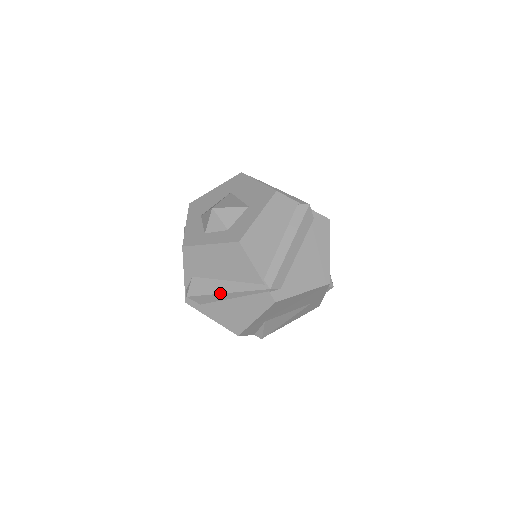
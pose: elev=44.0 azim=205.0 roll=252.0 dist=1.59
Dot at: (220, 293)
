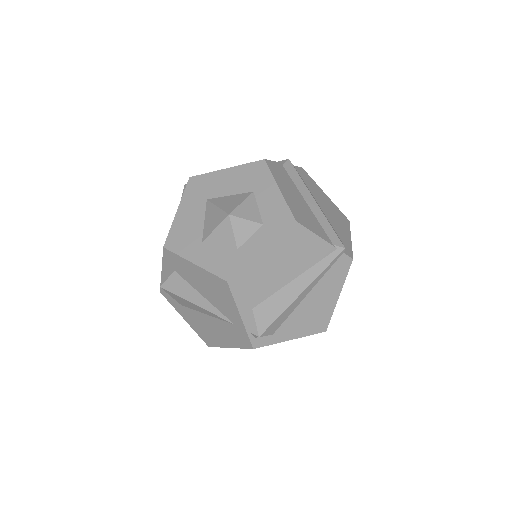
Dot at: (296, 298)
